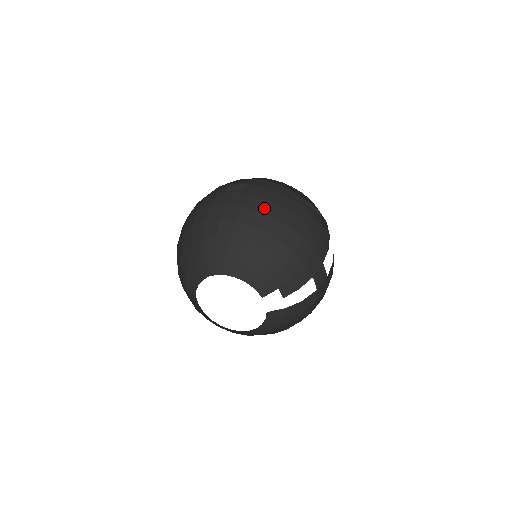
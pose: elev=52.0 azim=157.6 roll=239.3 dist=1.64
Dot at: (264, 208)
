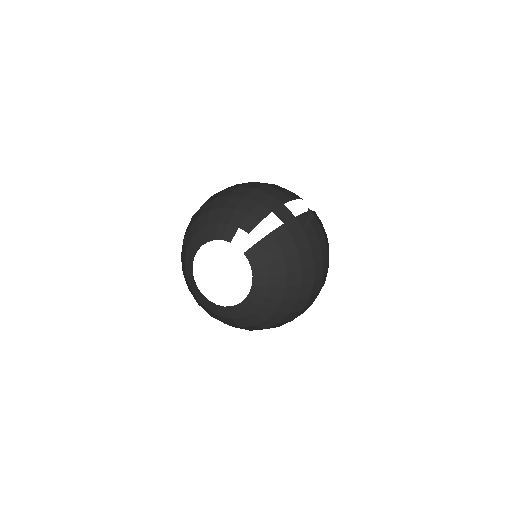
Dot at: occluded
